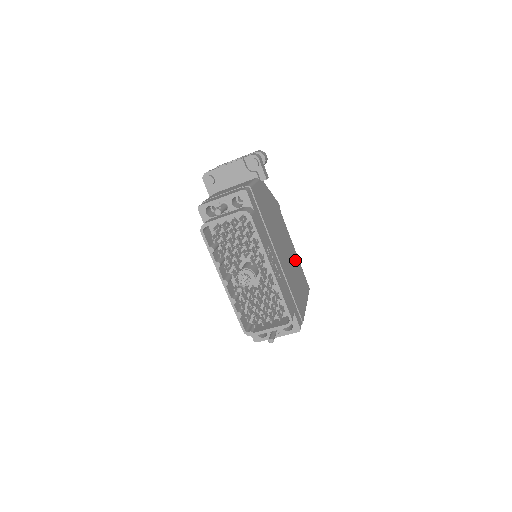
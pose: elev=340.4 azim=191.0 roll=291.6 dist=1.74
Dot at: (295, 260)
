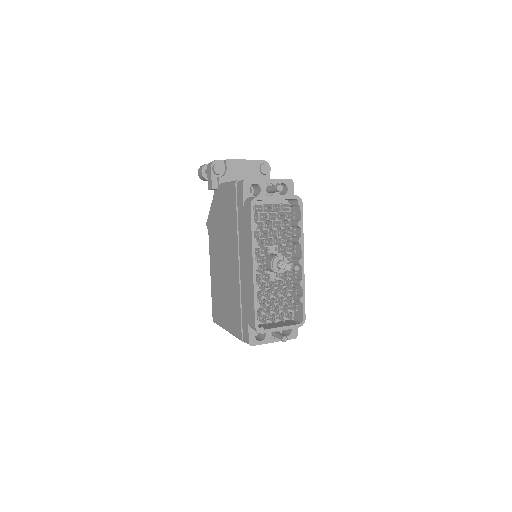
Dot at: occluded
